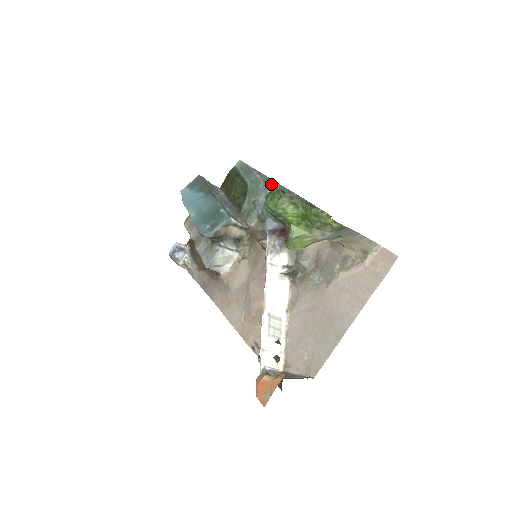
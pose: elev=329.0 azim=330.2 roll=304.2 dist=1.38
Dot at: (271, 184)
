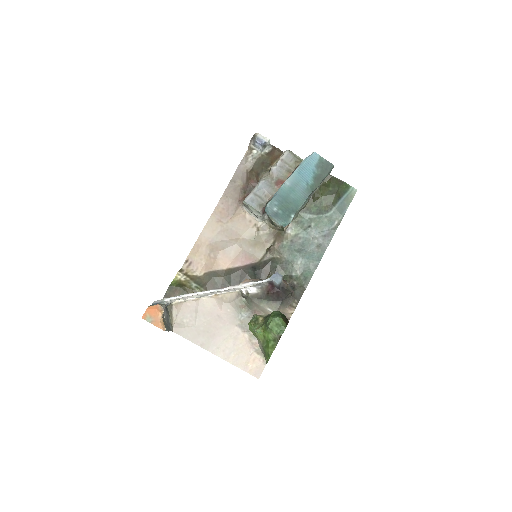
Dot at: (326, 241)
